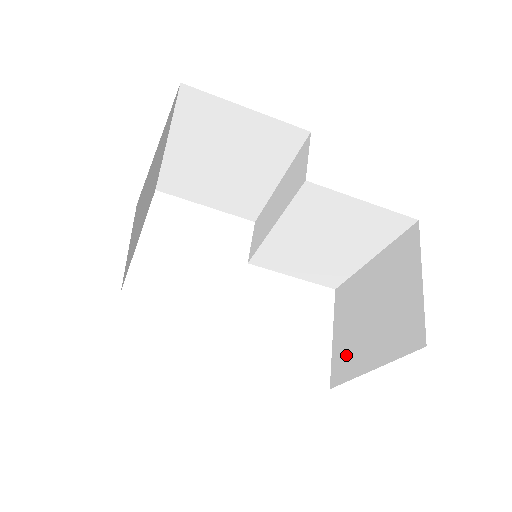
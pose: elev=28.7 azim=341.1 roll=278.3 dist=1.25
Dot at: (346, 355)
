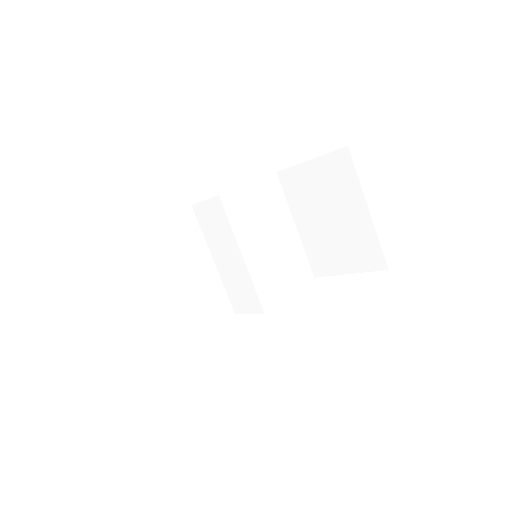
Dot at: (361, 248)
